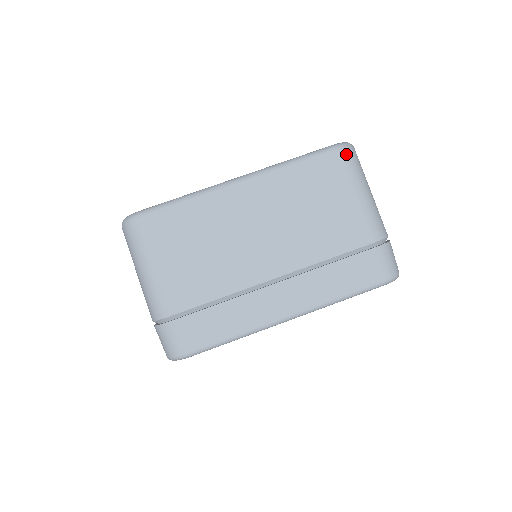
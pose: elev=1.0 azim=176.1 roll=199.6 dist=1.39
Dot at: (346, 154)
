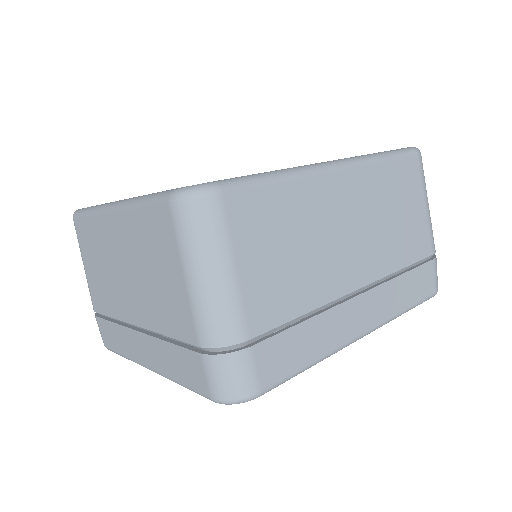
Dot at: (178, 210)
